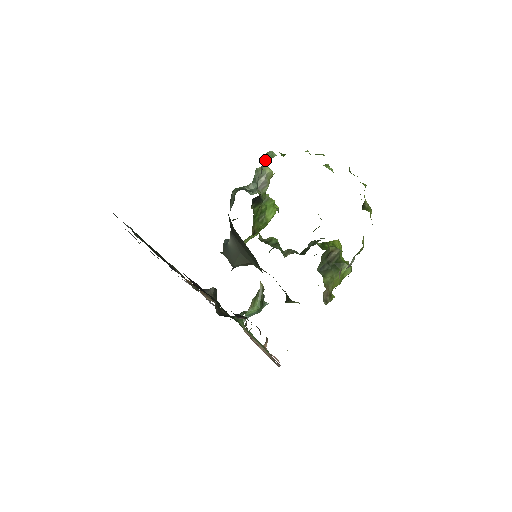
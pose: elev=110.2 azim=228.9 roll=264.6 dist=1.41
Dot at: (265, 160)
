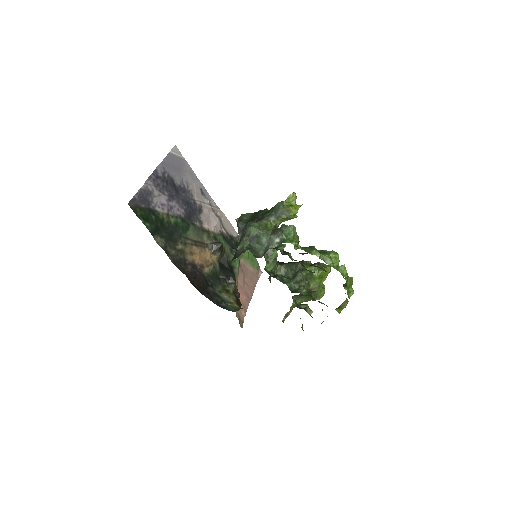
Dot at: (280, 239)
